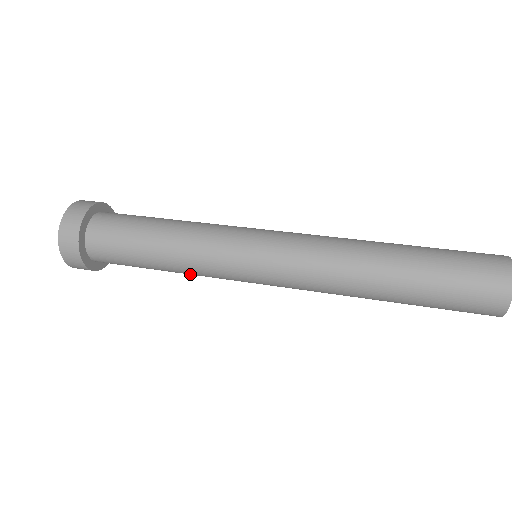
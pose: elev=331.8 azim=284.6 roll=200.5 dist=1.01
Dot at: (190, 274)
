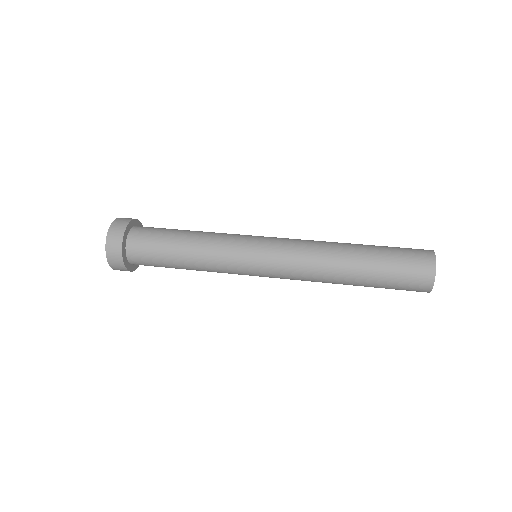
Dot at: occluded
